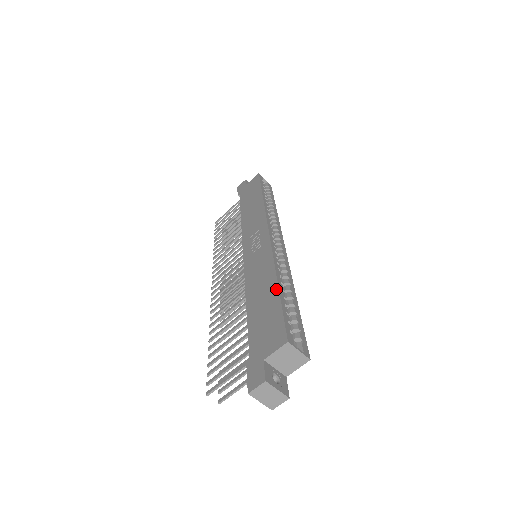
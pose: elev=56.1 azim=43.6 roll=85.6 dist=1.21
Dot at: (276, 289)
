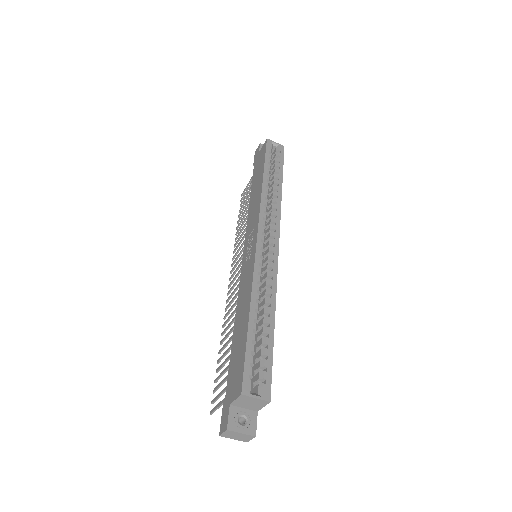
Dot at: (247, 322)
